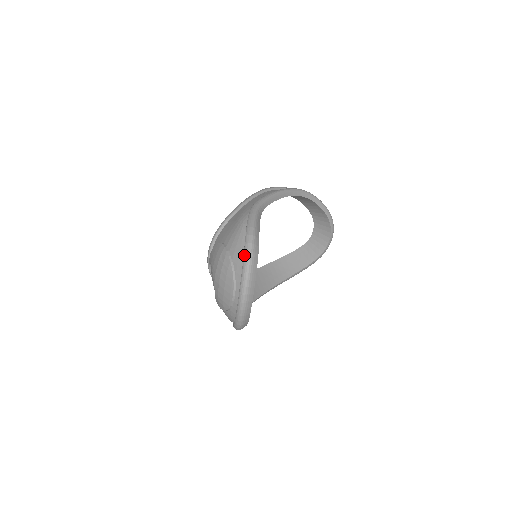
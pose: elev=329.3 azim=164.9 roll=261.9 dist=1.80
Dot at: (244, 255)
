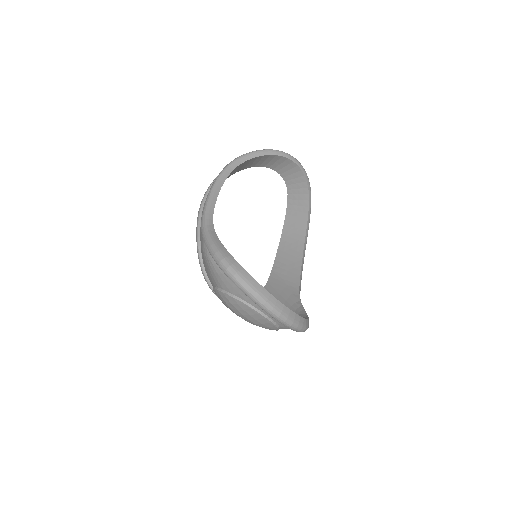
Dot at: occluded
